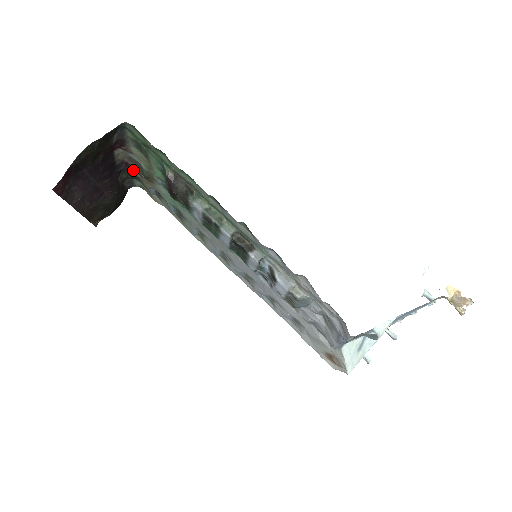
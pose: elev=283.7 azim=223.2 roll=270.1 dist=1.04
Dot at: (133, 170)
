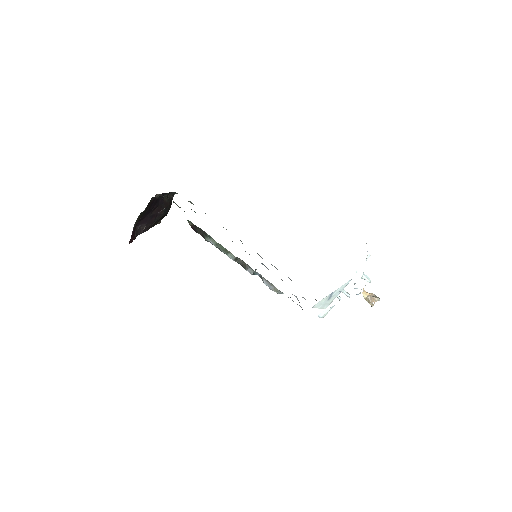
Dot at: occluded
